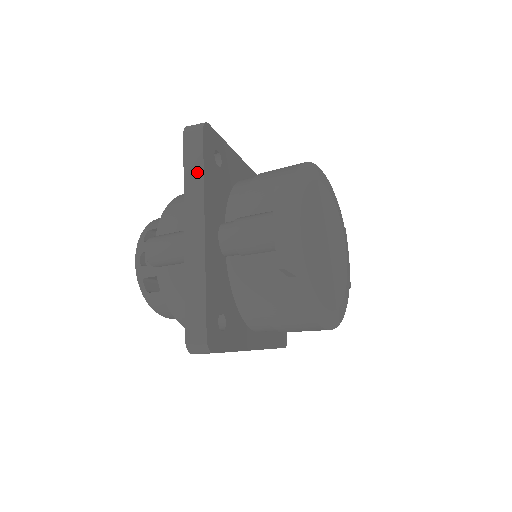
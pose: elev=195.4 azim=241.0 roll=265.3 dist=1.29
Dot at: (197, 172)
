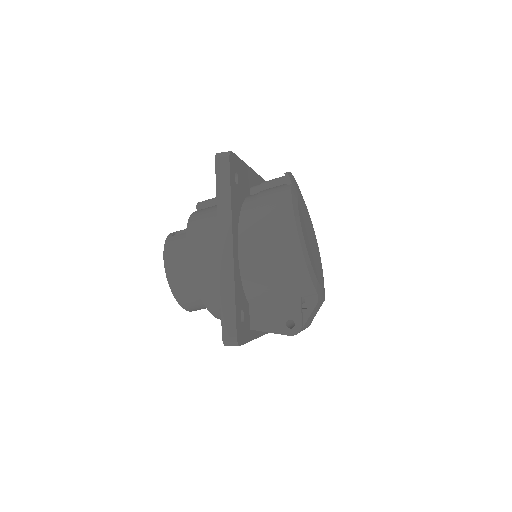
Dot at: occluded
